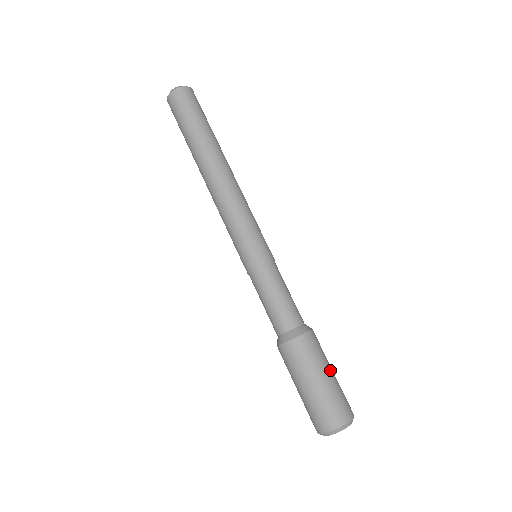
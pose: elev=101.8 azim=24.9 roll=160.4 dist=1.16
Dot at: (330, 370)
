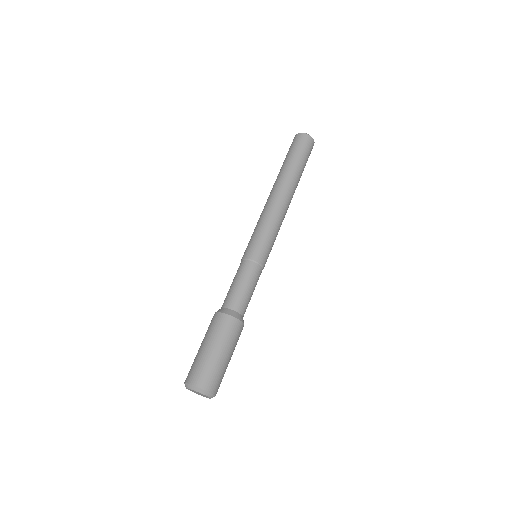
Dot at: occluded
